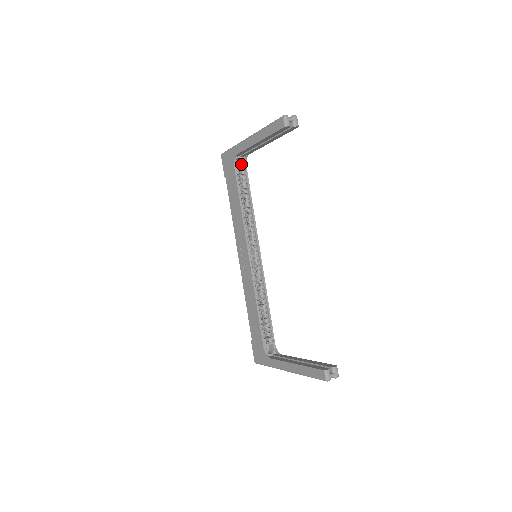
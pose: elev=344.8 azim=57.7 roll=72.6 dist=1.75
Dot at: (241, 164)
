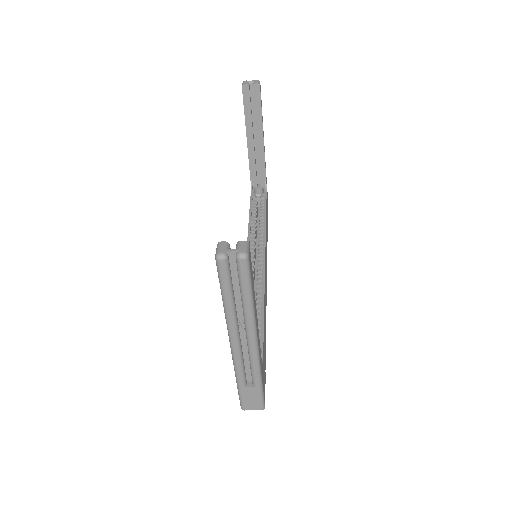
Dot at: occluded
